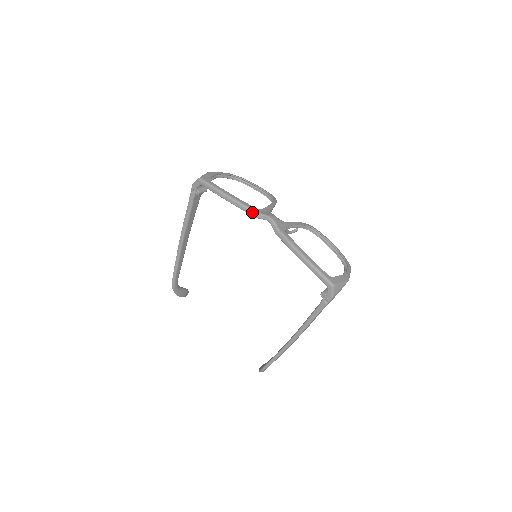
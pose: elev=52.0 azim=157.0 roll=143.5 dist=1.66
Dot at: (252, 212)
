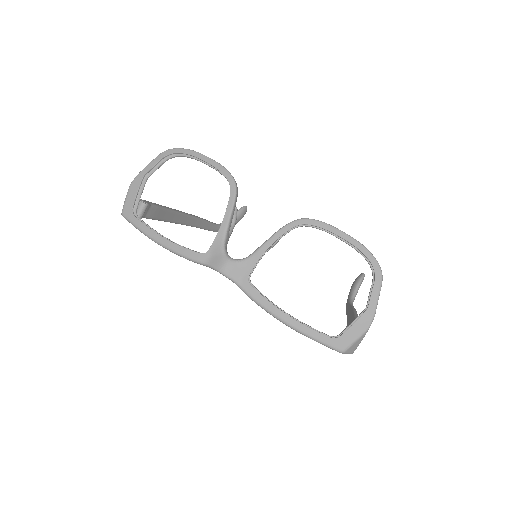
Dot at: occluded
